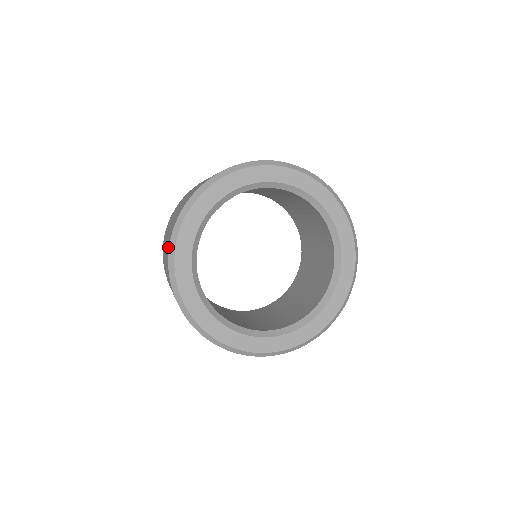
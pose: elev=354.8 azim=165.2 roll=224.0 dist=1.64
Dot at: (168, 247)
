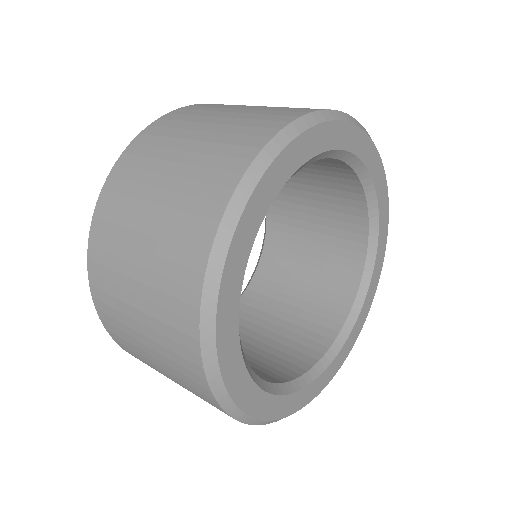
Dot at: (245, 154)
